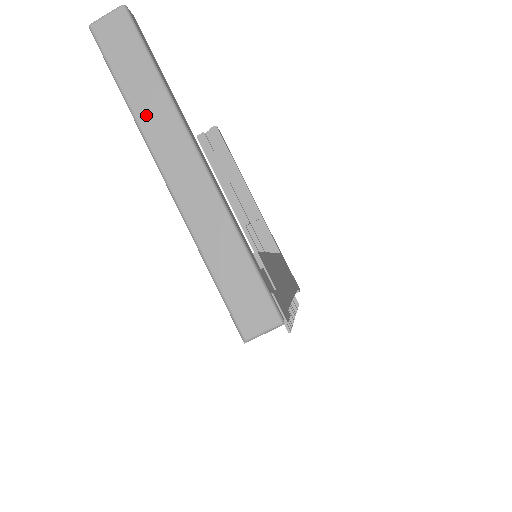
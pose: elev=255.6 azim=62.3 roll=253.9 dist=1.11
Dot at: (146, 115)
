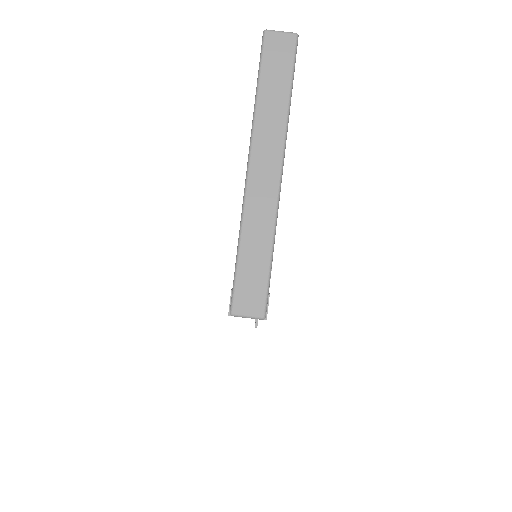
Dot at: (264, 118)
